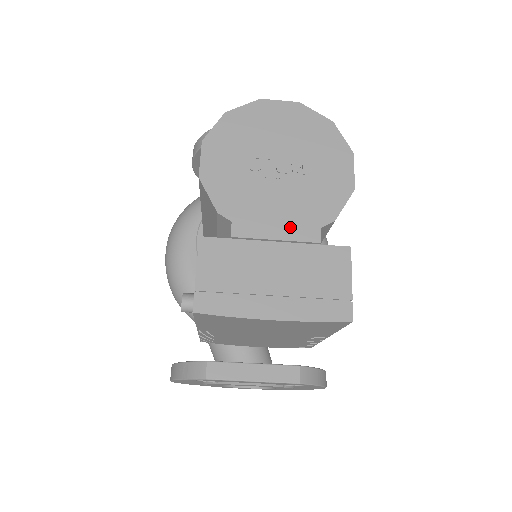
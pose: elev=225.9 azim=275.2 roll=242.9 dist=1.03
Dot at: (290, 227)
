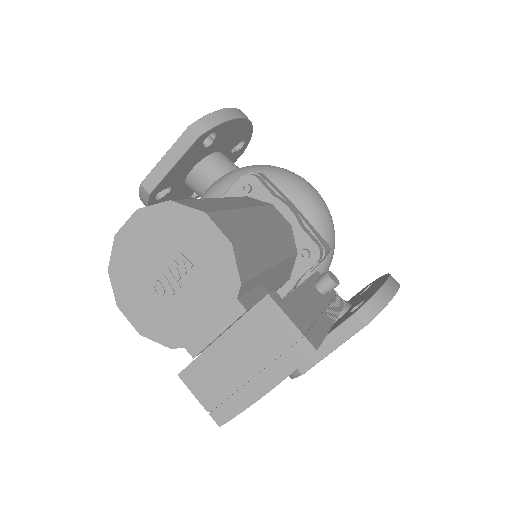
Dot at: (219, 317)
